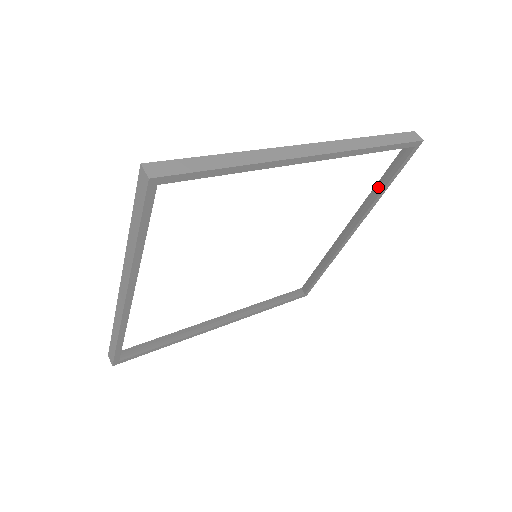
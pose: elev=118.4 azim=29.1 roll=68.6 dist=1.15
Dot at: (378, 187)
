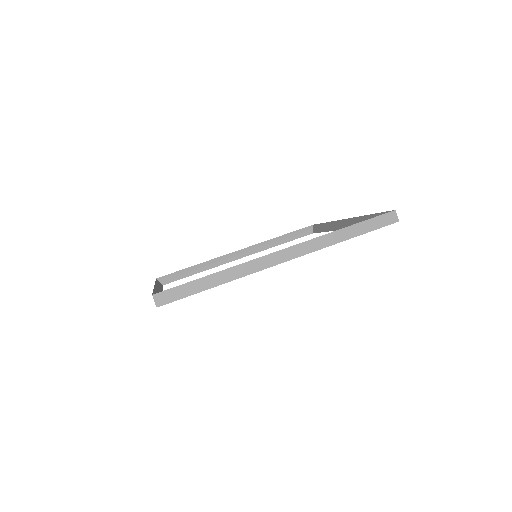
Dot at: occluded
